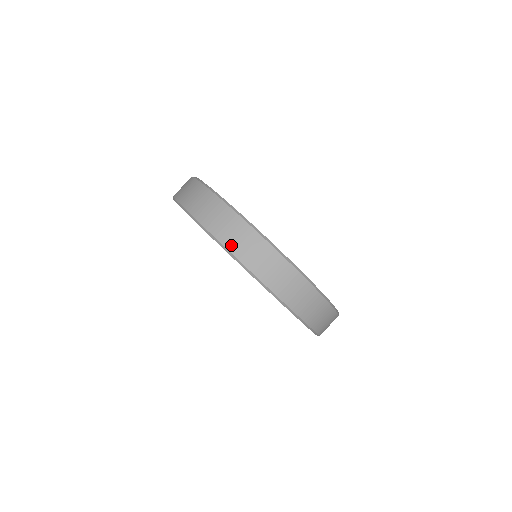
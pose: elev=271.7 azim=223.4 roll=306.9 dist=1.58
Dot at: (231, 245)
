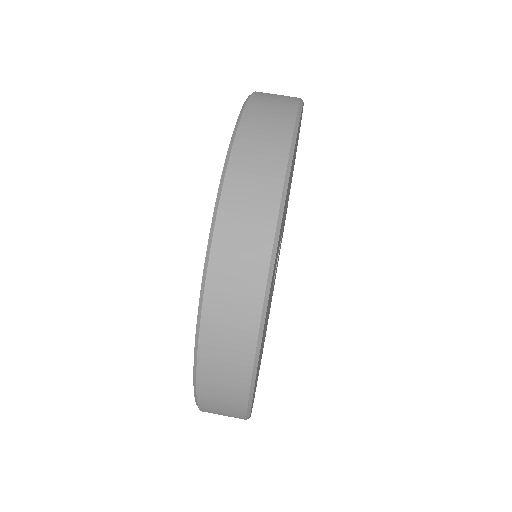
Dot at: (217, 271)
